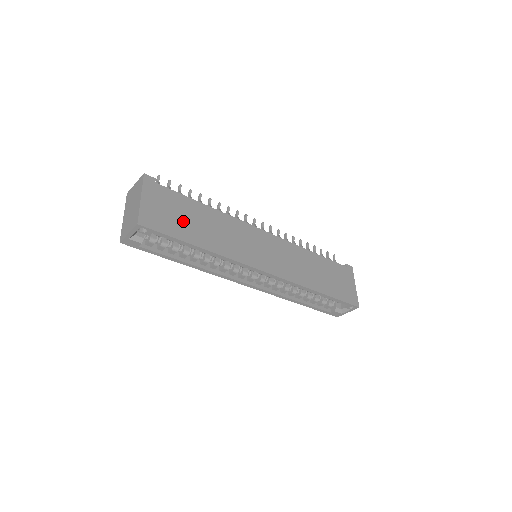
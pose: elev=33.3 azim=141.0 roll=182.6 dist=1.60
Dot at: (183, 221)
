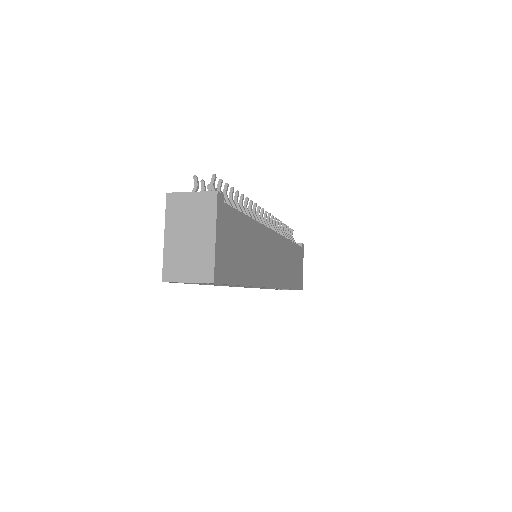
Dot at: (238, 254)
